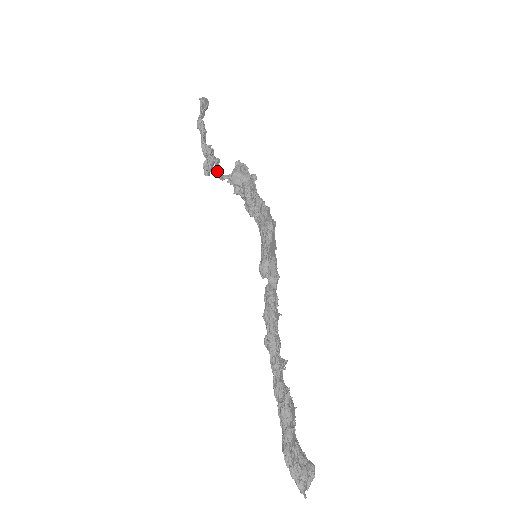
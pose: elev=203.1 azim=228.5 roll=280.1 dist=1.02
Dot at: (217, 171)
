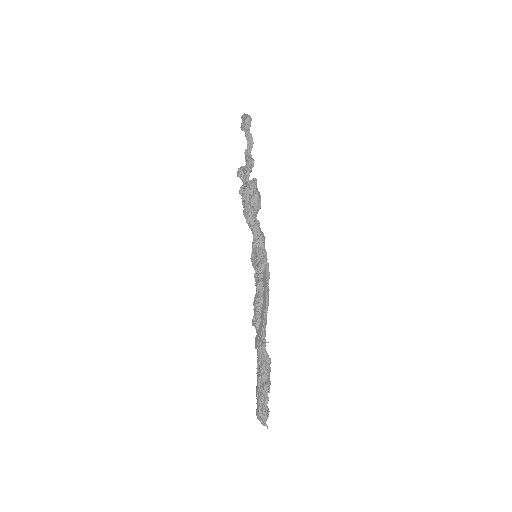
Dot at: (244, 178)
